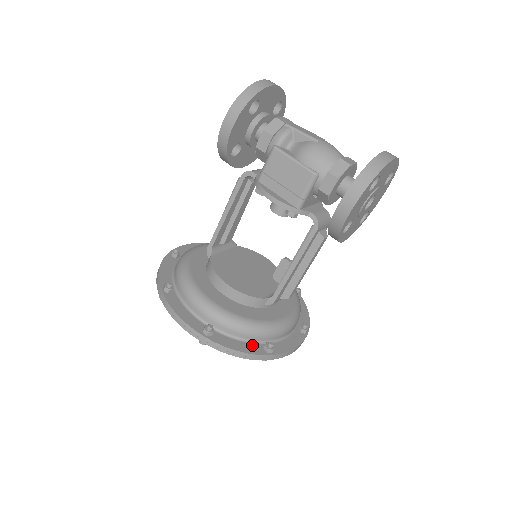
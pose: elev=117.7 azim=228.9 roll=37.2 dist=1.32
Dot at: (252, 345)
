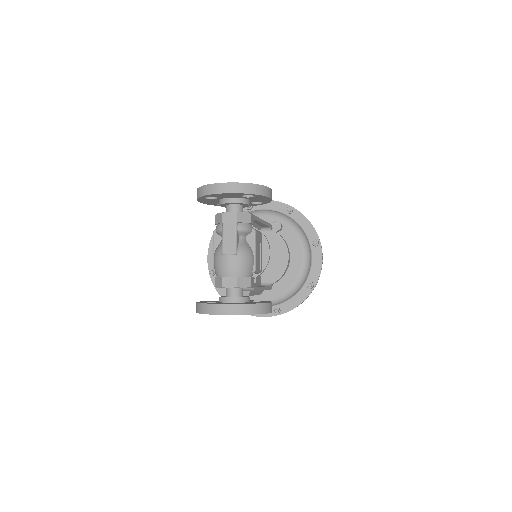
Dot at: occluded
